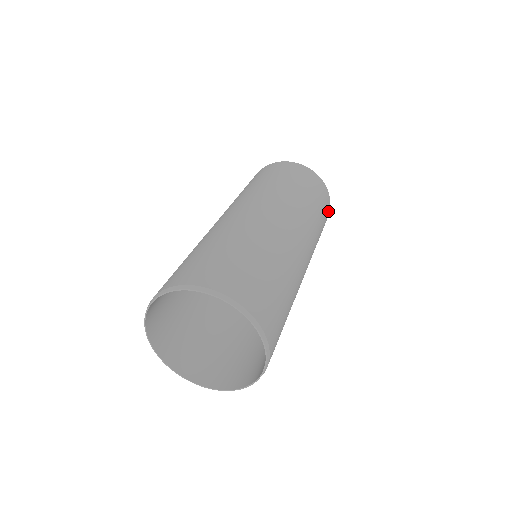
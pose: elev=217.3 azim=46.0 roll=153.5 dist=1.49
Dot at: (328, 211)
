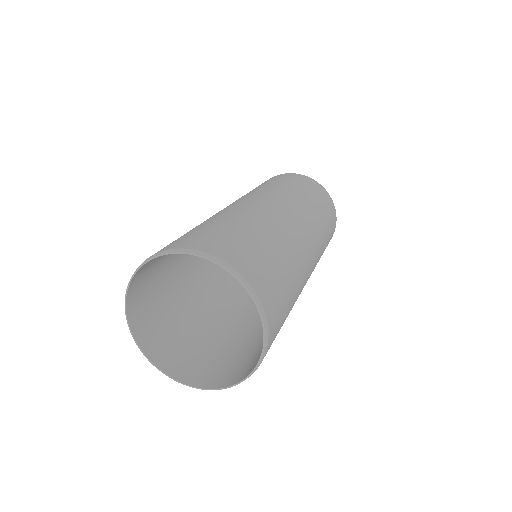
Dot at: (332, 234)
